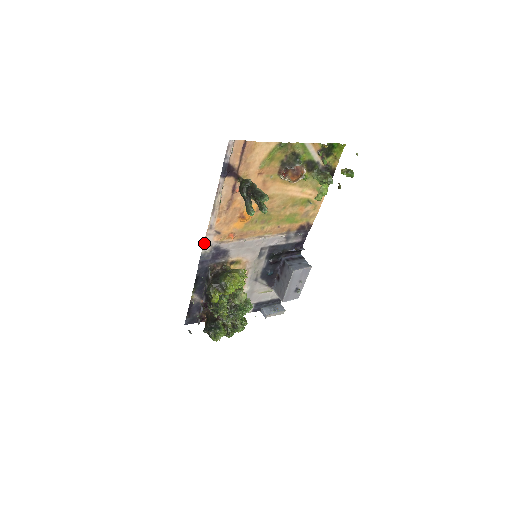
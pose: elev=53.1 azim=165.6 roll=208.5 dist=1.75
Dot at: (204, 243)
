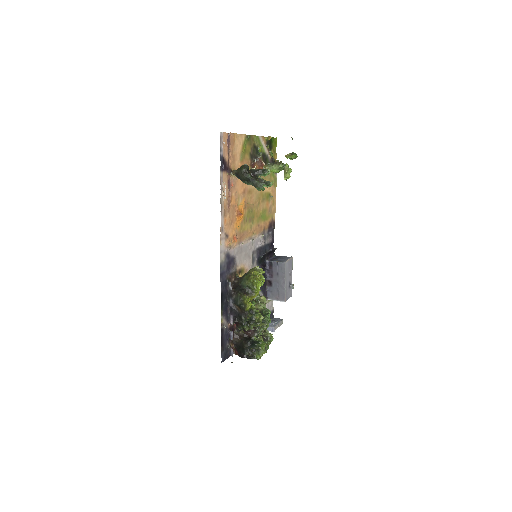
Dot at: (220, 250)
